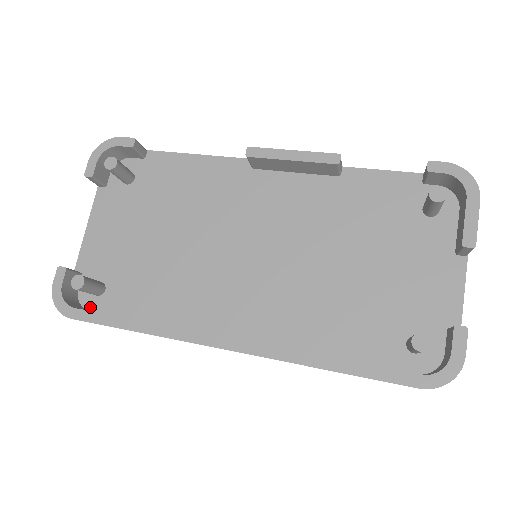
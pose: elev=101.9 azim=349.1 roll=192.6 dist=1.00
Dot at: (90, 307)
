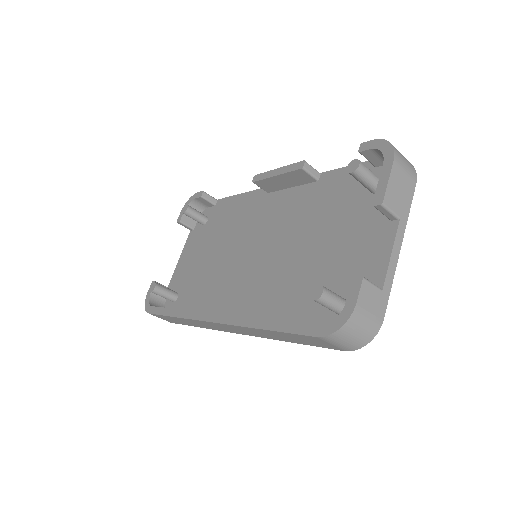
Dot at: occluded
